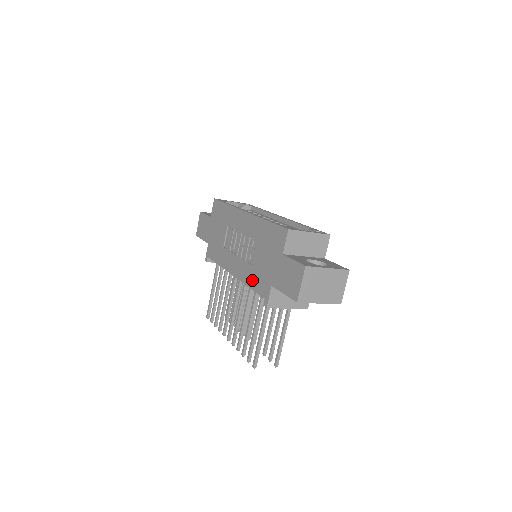
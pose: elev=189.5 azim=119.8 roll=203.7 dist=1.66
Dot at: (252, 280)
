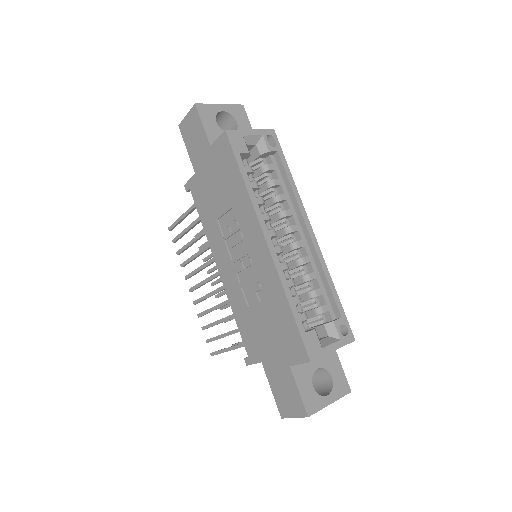
Dot at: (241, 319)
